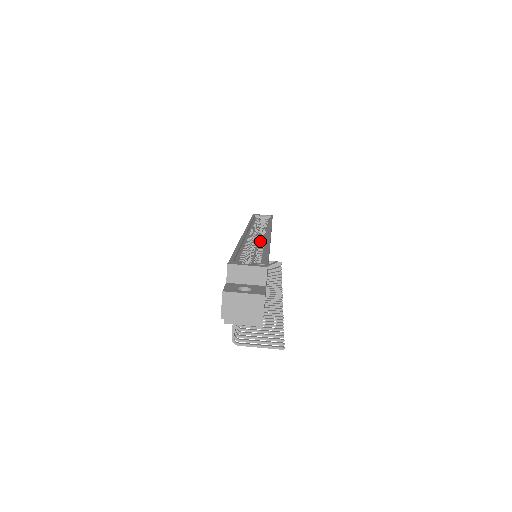
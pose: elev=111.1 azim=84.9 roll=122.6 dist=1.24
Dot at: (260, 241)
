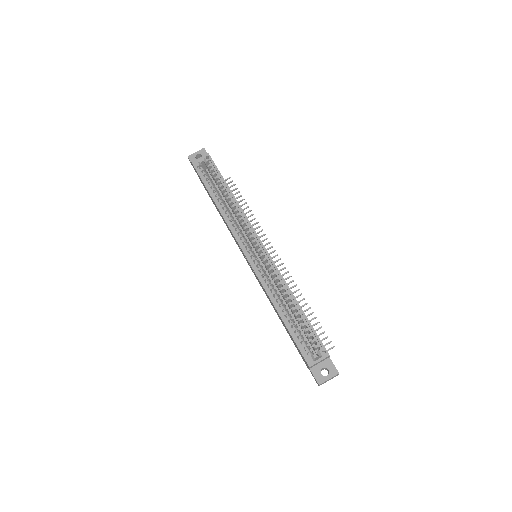
Dot at: (272, 275)
